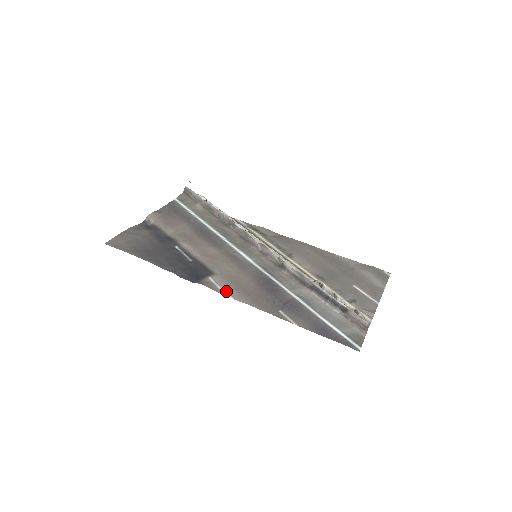
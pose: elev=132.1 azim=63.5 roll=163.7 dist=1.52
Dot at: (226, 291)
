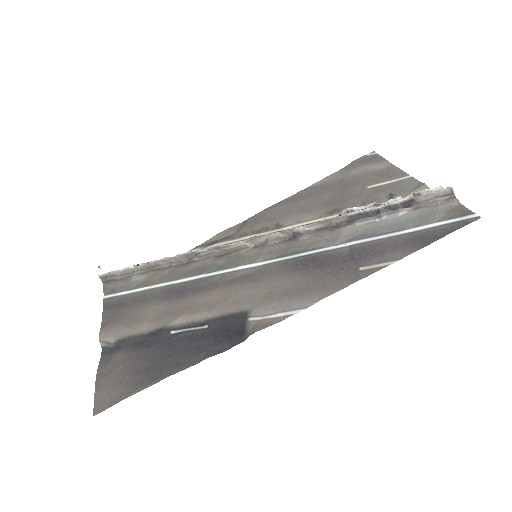
Dot at: (285, 312)
